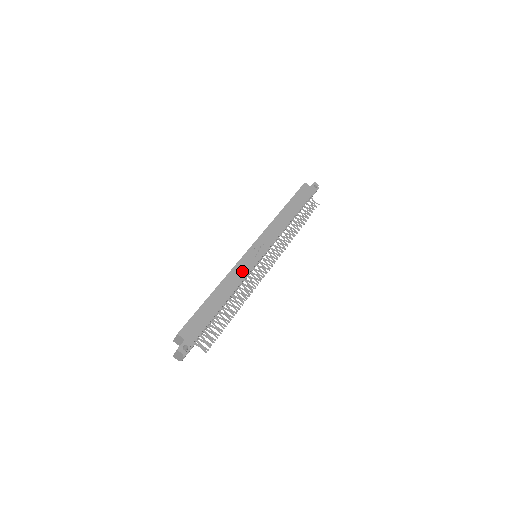
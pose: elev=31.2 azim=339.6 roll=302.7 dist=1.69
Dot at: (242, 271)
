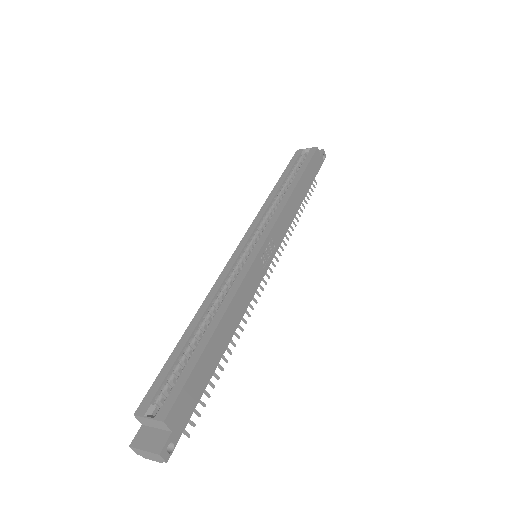
Dot at: (249, 290)
